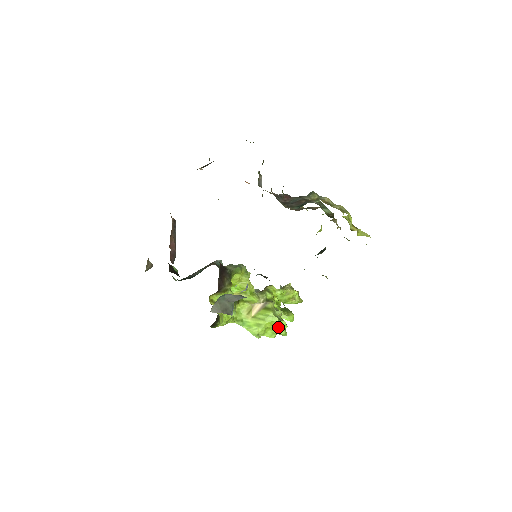
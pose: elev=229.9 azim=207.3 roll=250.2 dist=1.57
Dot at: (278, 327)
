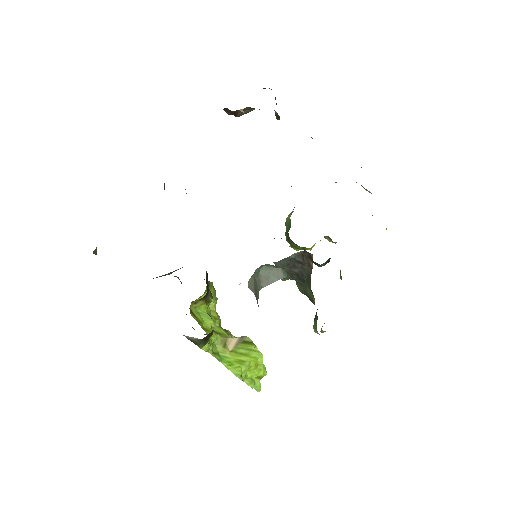
Dot at: (259, 370)
